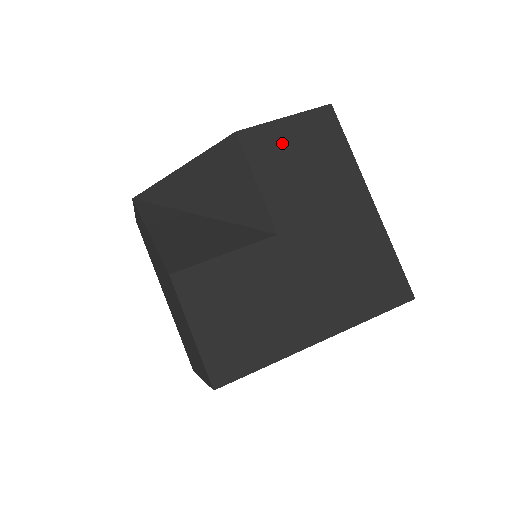
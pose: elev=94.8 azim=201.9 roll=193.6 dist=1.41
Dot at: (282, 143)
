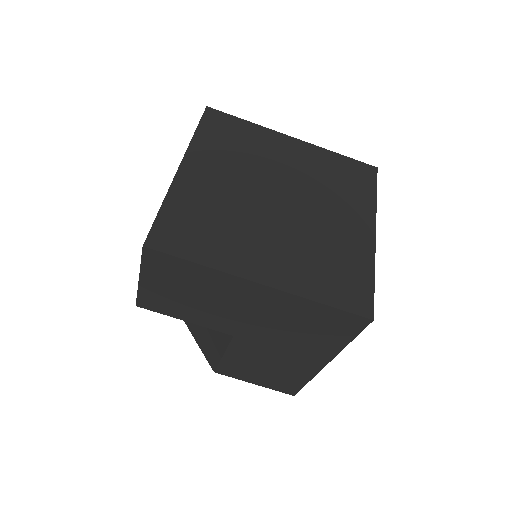
Dot at: (162, 294)
